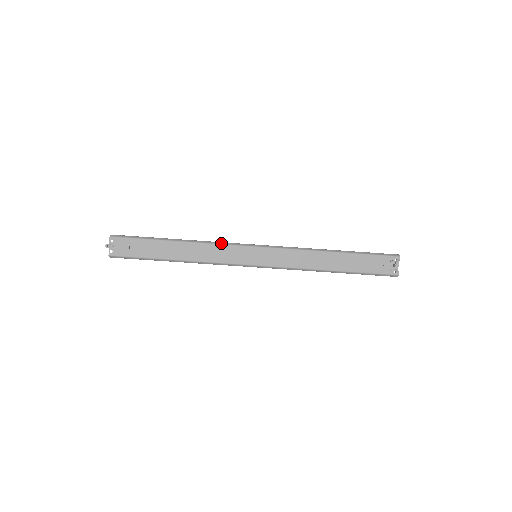
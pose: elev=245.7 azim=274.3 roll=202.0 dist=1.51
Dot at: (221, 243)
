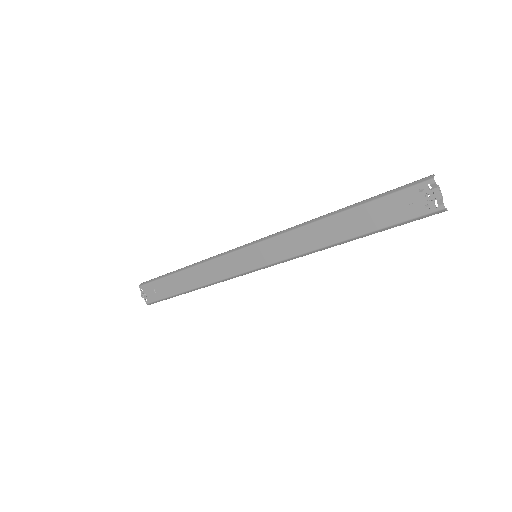
Dot at: (217, 256)
